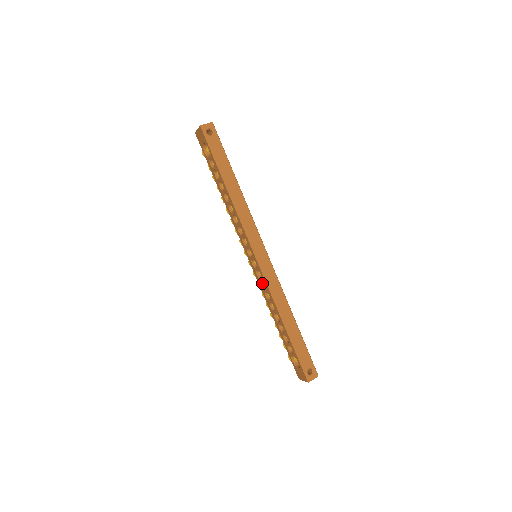
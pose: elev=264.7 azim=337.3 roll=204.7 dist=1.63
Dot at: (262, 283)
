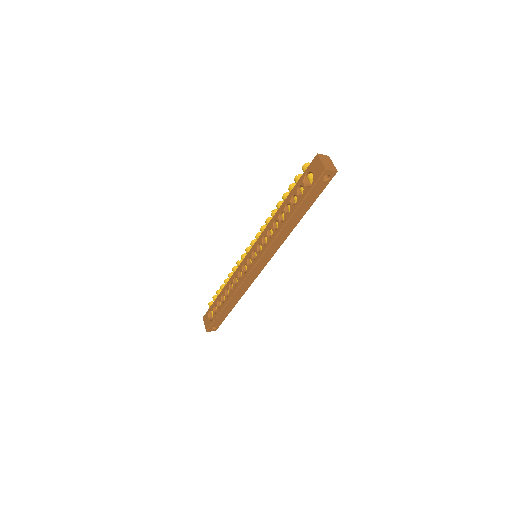
Dot at: (241, 271)
